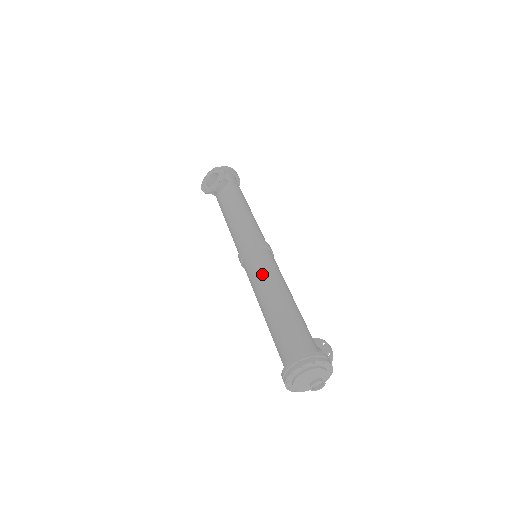
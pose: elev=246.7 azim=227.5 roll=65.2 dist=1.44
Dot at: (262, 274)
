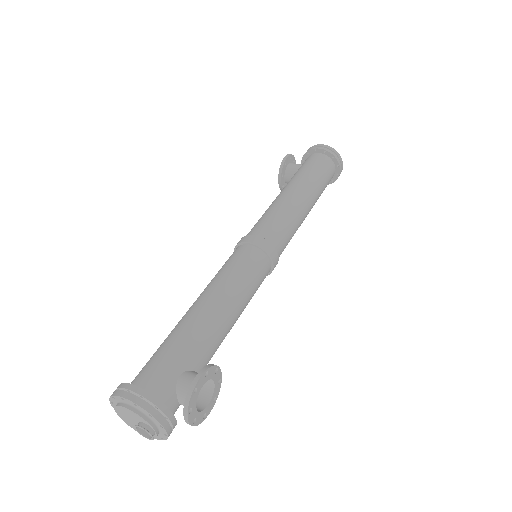
Dot at: occluded
